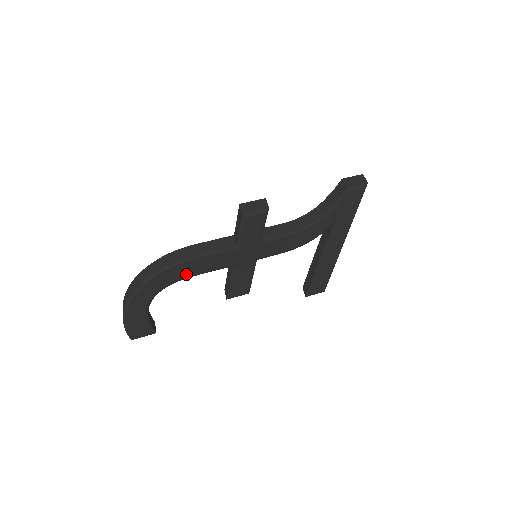
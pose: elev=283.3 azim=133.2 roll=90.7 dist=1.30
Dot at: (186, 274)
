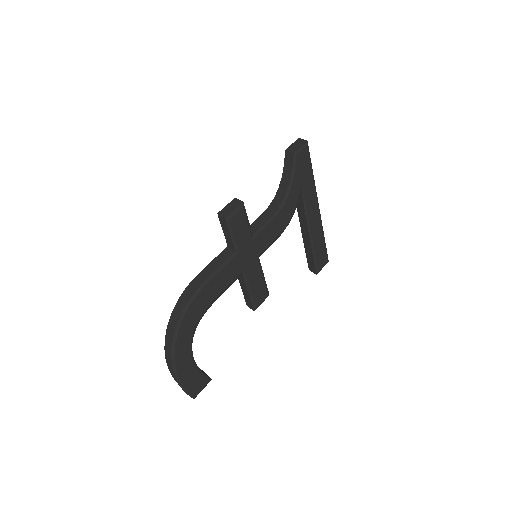
Dot at: (208, 302)
